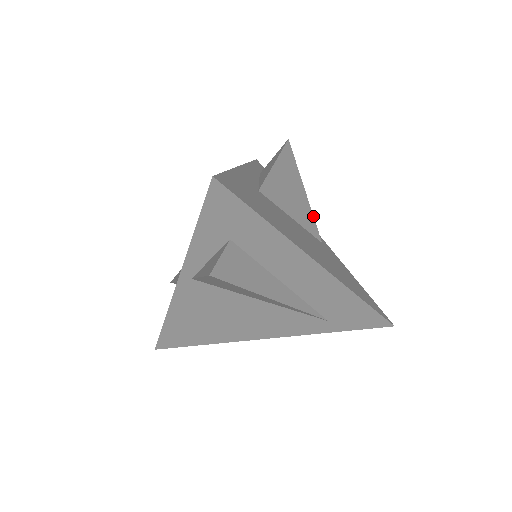
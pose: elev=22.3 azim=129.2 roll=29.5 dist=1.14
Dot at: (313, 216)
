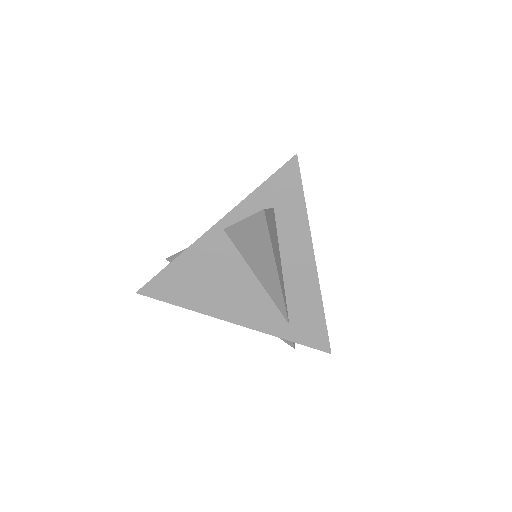
Dot at: occluded
